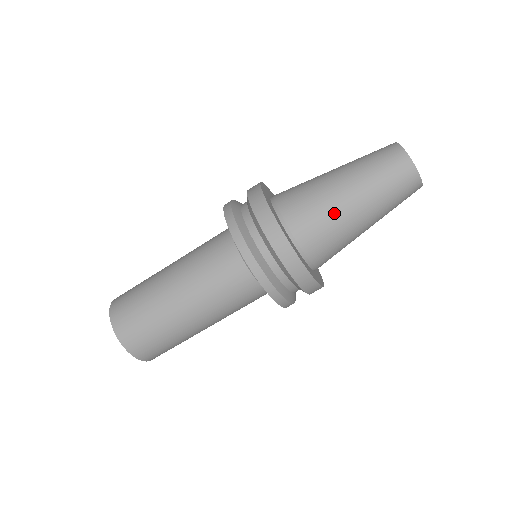
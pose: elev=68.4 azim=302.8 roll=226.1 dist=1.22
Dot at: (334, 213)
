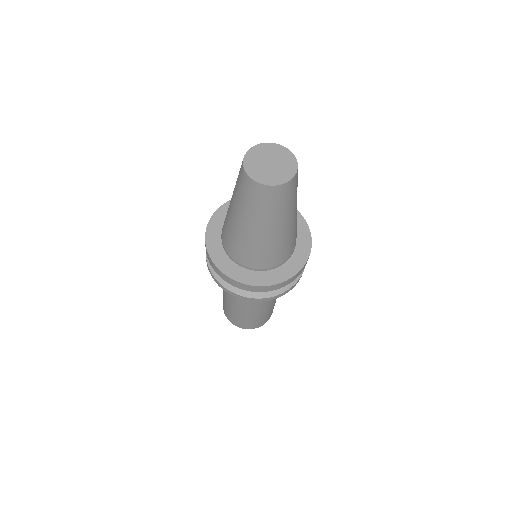
Dot at: (285, 239)
